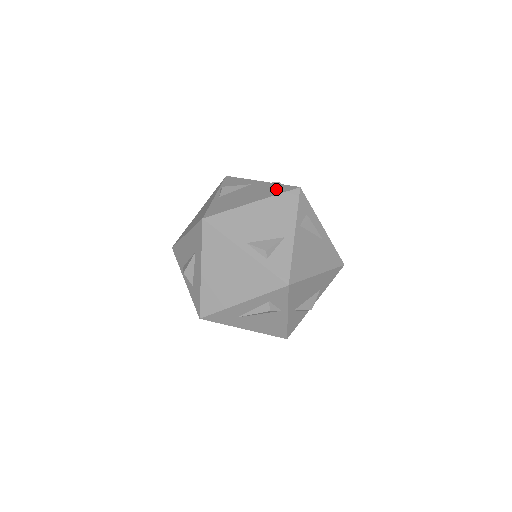
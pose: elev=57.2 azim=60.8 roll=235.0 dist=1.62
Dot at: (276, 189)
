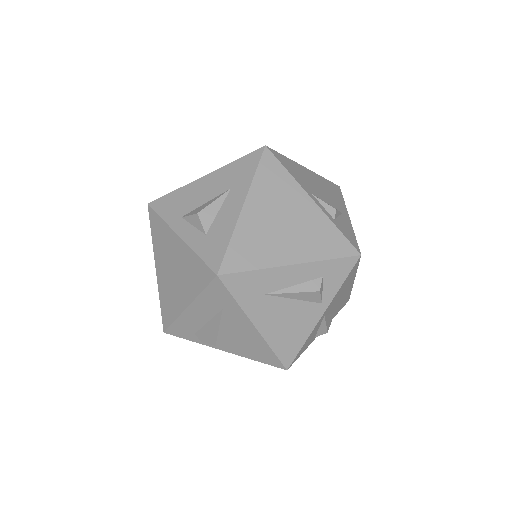
Dot at: occluded
